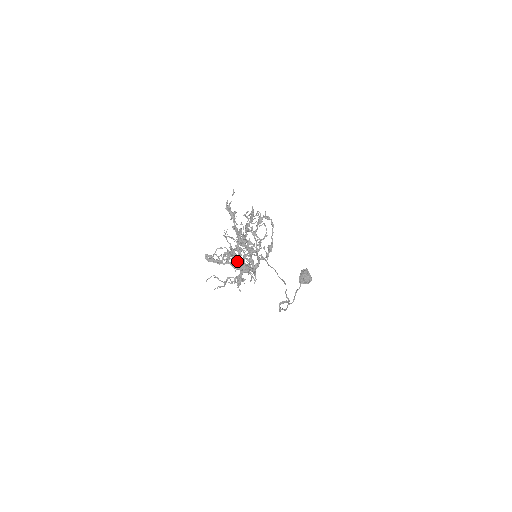
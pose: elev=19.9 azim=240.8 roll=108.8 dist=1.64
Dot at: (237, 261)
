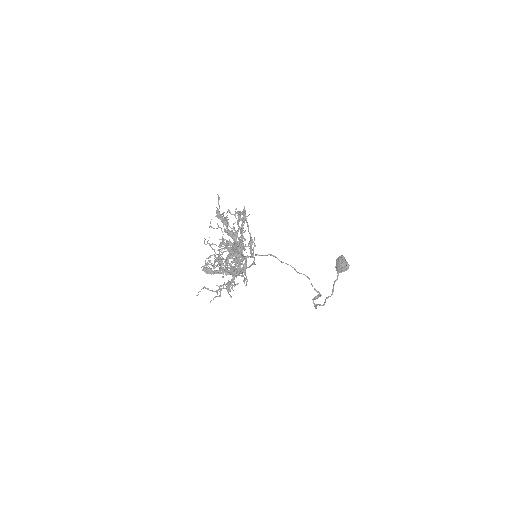
Dot at: occluded
